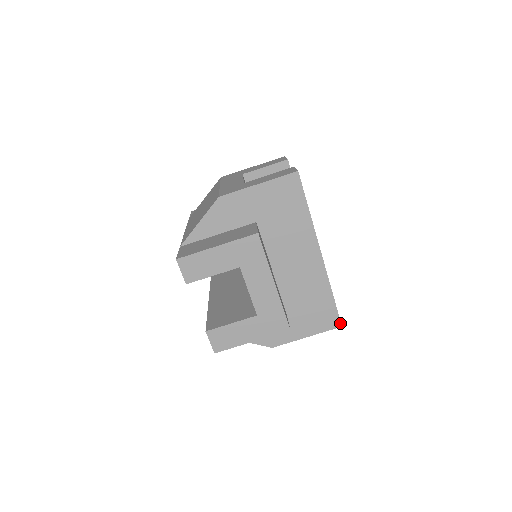
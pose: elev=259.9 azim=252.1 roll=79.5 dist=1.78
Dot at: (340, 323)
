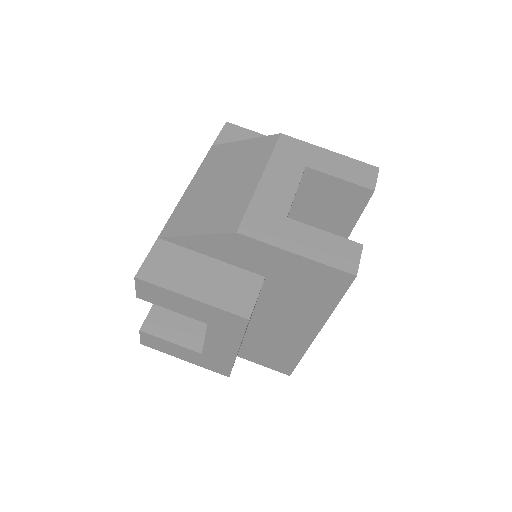
Dot at: (290, 374)
